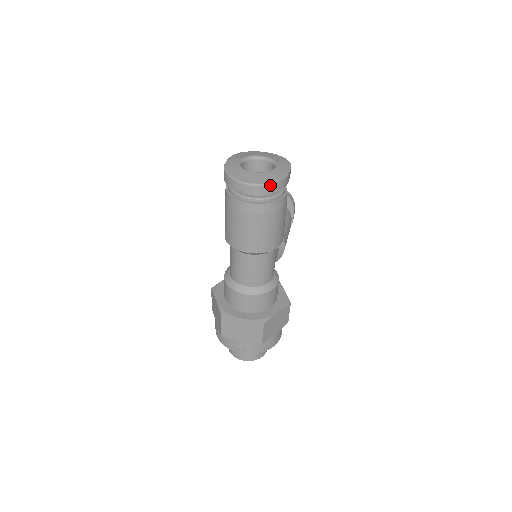
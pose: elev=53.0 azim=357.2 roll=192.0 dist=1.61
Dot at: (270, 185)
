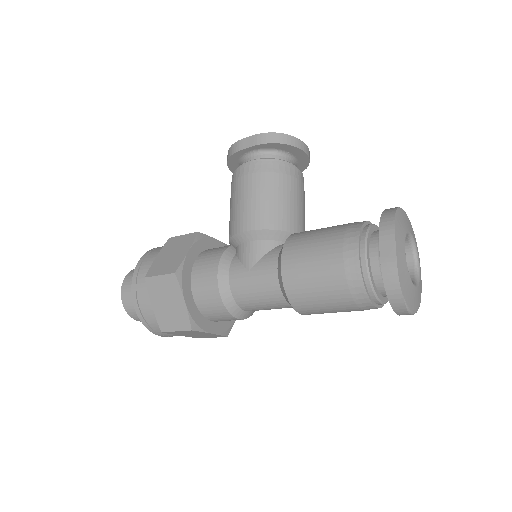
Dot at: occluded
